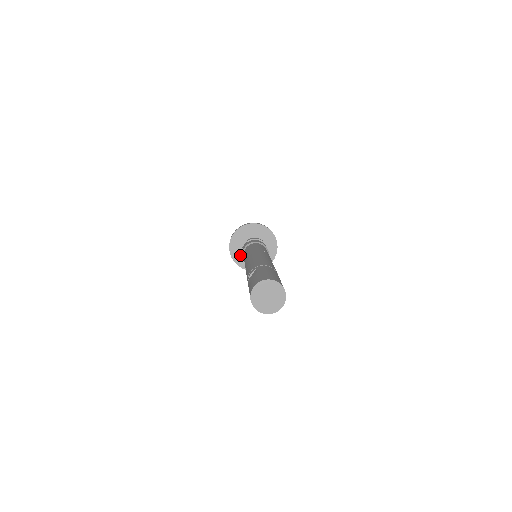
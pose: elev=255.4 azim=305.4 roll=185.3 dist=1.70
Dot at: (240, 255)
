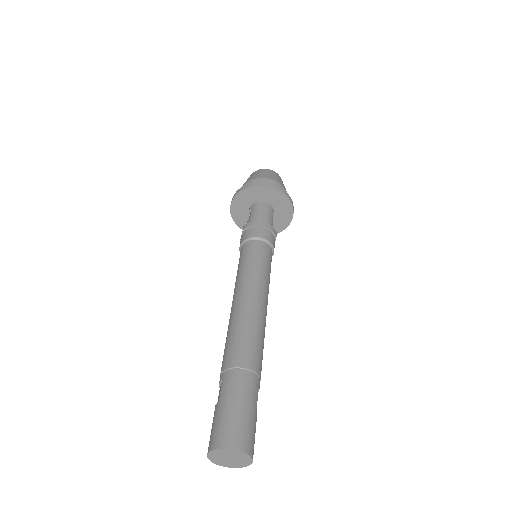
Dot at: occluded
